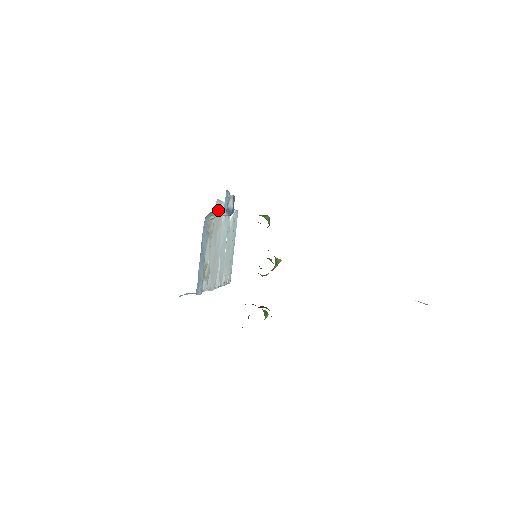
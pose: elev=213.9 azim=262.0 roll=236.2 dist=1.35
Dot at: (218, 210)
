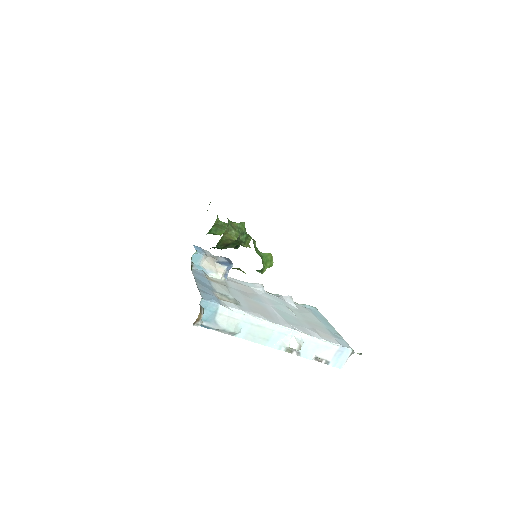
Dot at: (238, 283)
